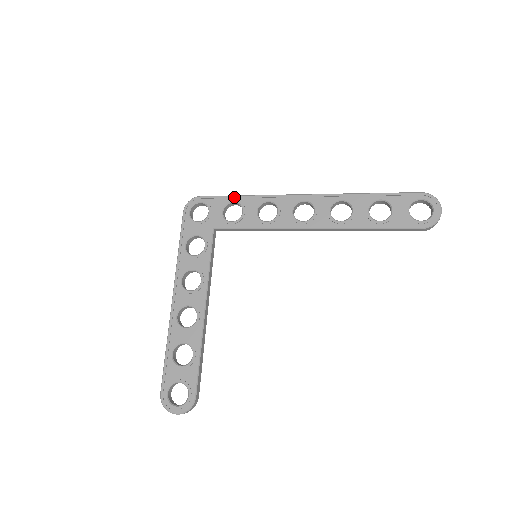
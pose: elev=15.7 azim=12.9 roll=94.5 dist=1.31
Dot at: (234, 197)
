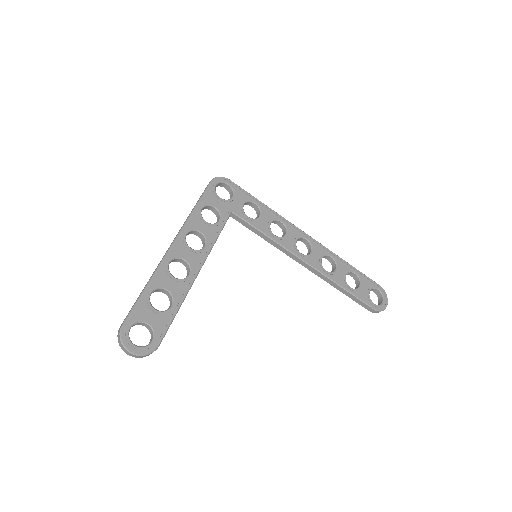
Dot at: (257, 200)
